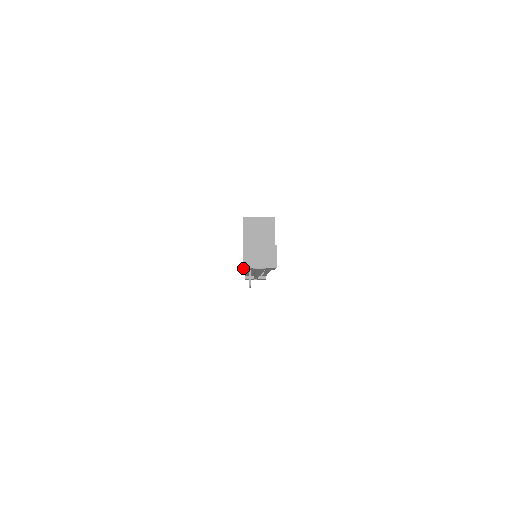
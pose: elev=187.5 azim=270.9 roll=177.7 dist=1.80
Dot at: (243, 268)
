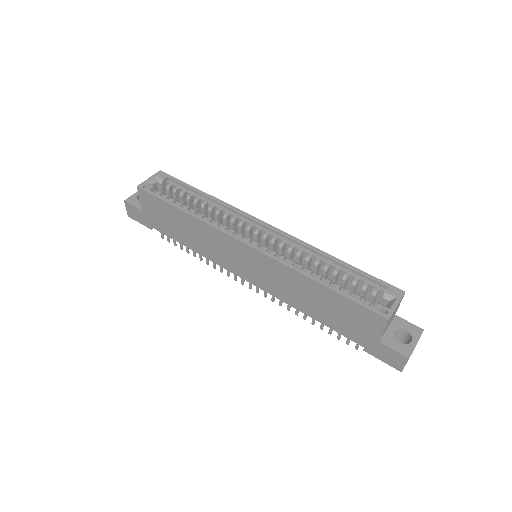
Dot at: (389, 364)
